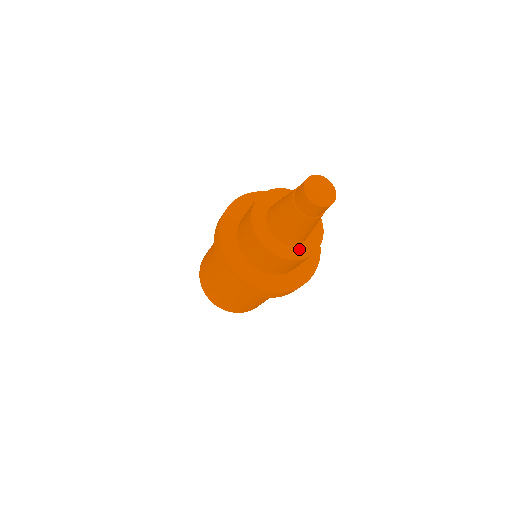
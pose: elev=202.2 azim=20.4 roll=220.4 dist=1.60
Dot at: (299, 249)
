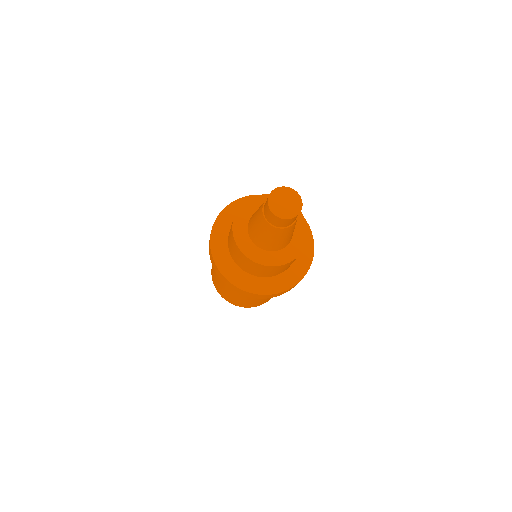
Dot at: (254, 249)
